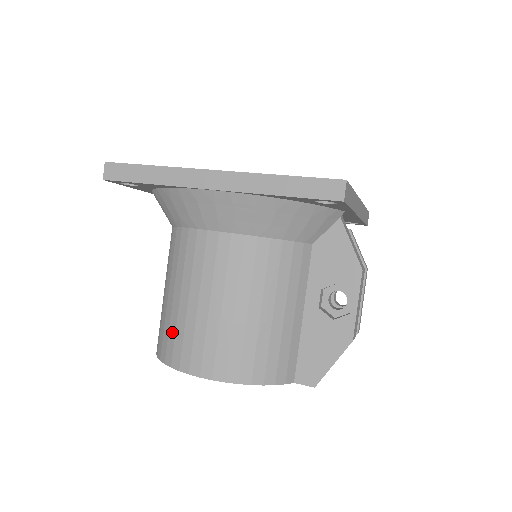
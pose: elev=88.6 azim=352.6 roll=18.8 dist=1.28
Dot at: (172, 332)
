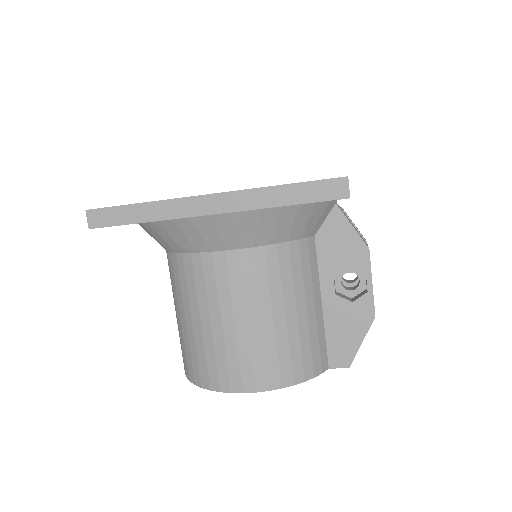
Dot at: (201, 357)
